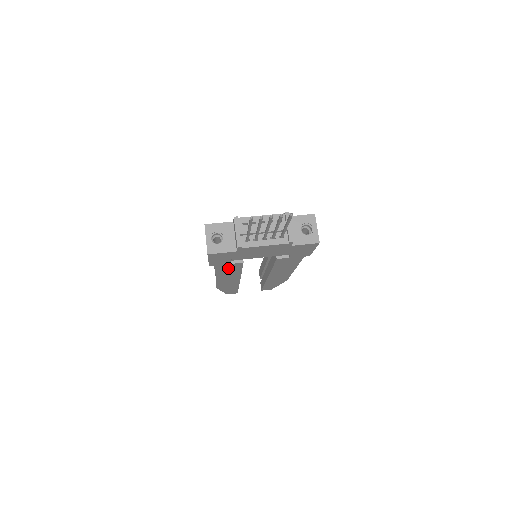
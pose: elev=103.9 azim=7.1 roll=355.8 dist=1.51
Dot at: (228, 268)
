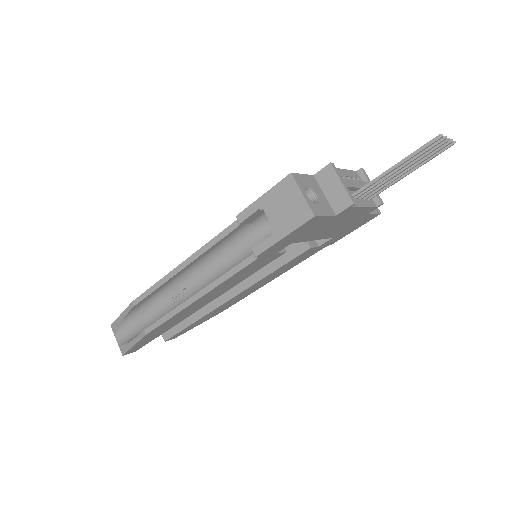
Dot at: (252, 268)
